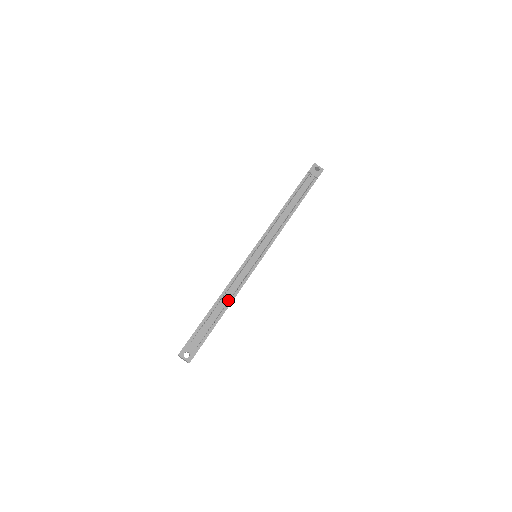
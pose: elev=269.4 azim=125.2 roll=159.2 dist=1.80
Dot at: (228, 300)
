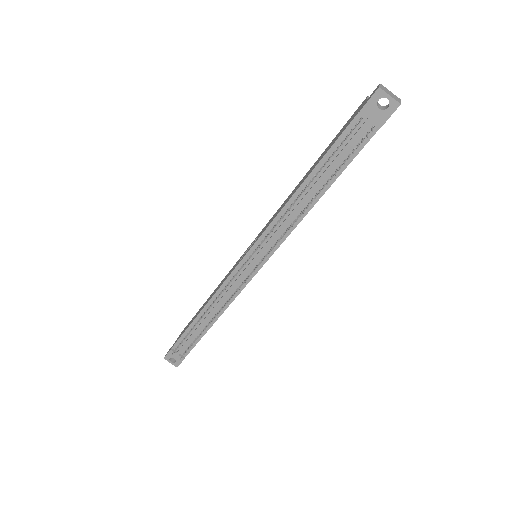
Dot at: (214, 315)
